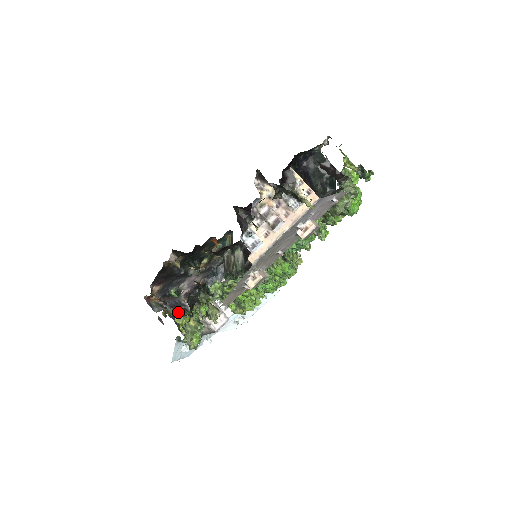
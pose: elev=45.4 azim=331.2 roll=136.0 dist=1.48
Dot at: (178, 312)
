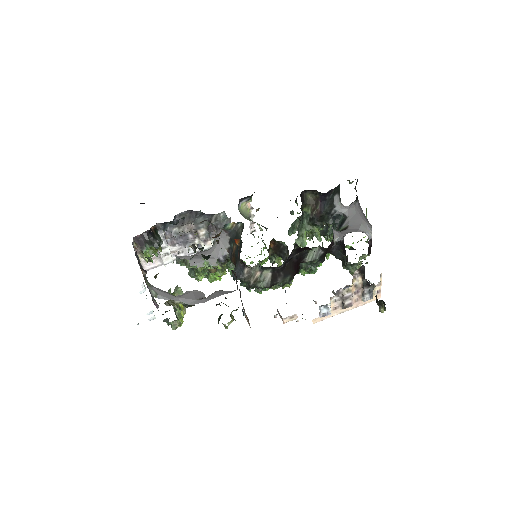
Dot at: (184, 305)
